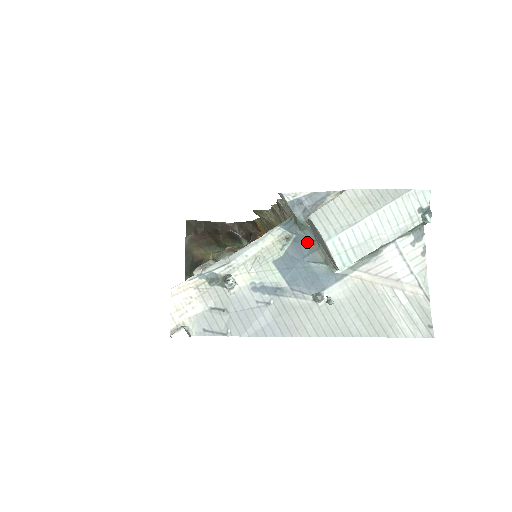
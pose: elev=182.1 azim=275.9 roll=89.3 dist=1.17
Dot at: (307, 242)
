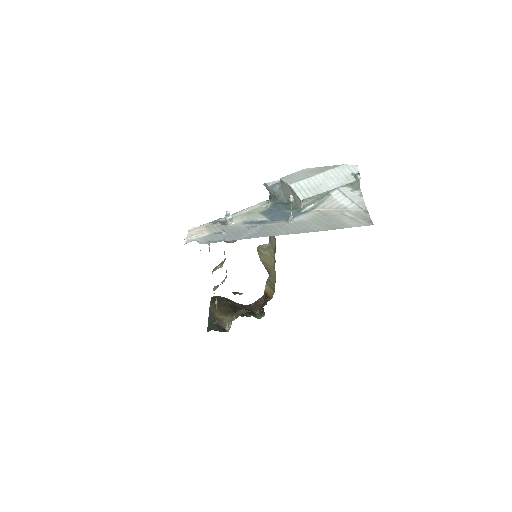
Dot at: (283, 204)
